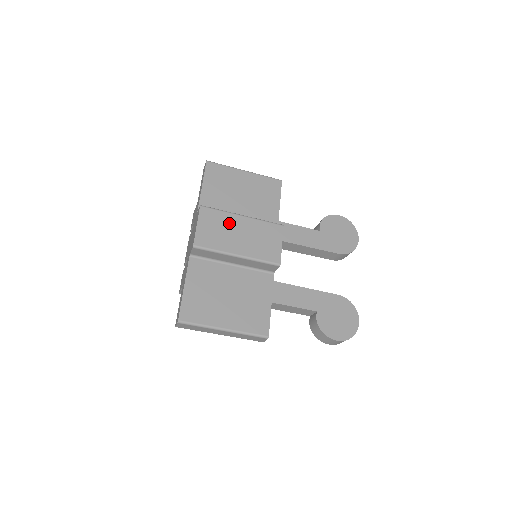
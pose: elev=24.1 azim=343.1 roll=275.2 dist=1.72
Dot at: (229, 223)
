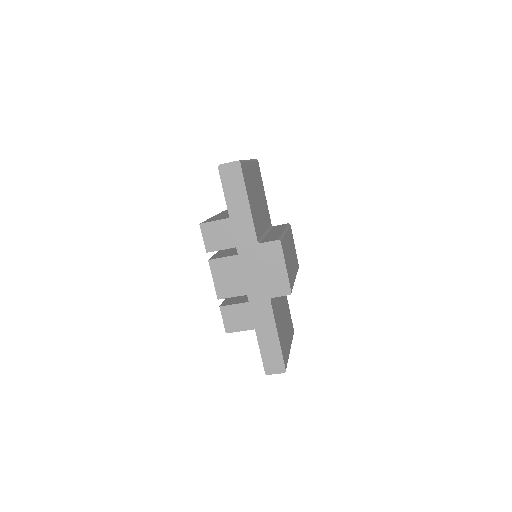
Dot at: (287, 248)
